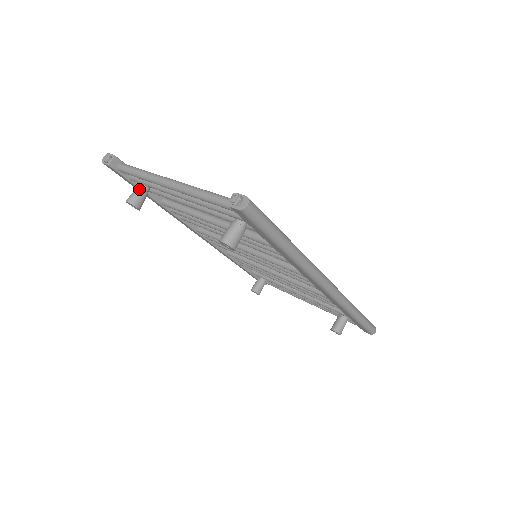
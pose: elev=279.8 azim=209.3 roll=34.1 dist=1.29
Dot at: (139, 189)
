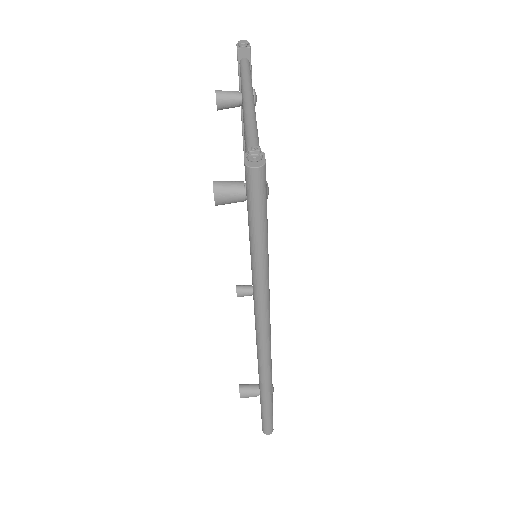
Dot at: (236, 94)
